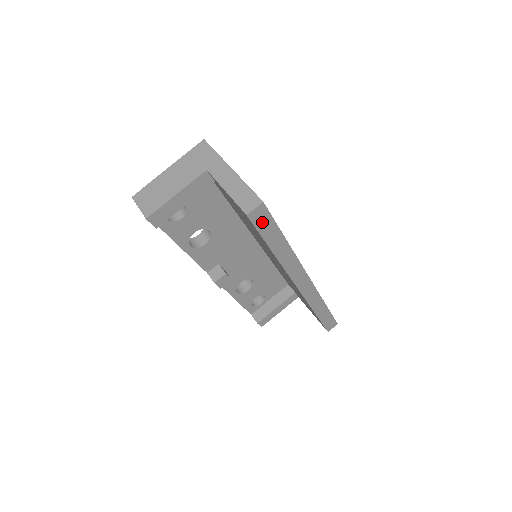
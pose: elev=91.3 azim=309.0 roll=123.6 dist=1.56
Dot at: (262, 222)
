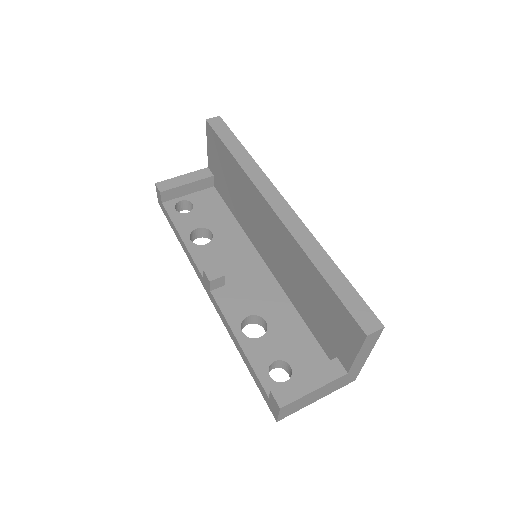
Dot at: (219, 128)
